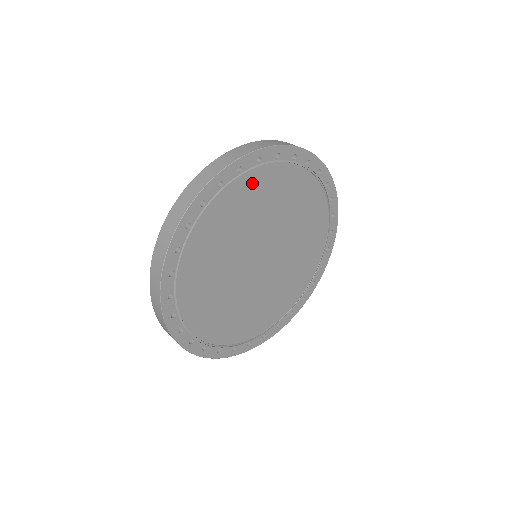
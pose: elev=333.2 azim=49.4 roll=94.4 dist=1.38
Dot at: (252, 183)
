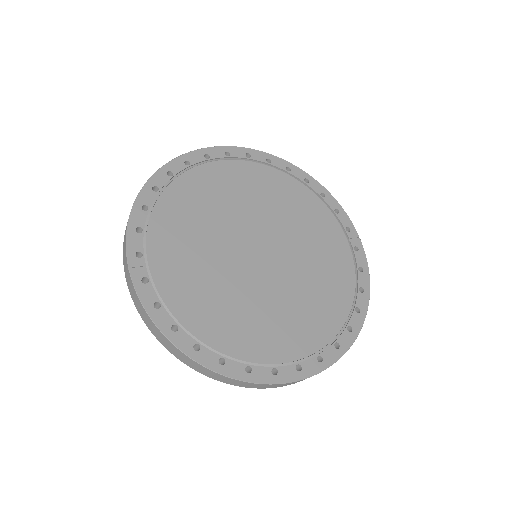
Dot at: (225, 172)
